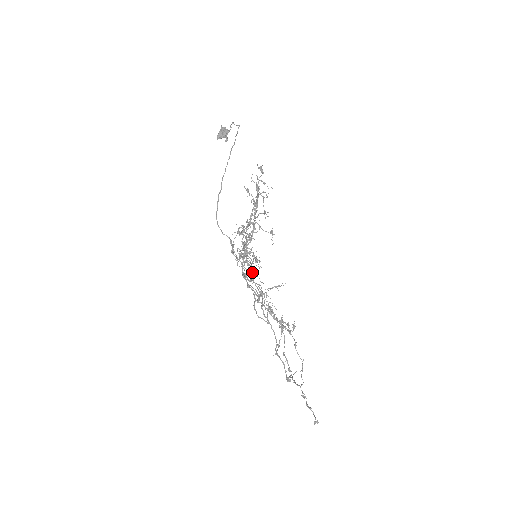
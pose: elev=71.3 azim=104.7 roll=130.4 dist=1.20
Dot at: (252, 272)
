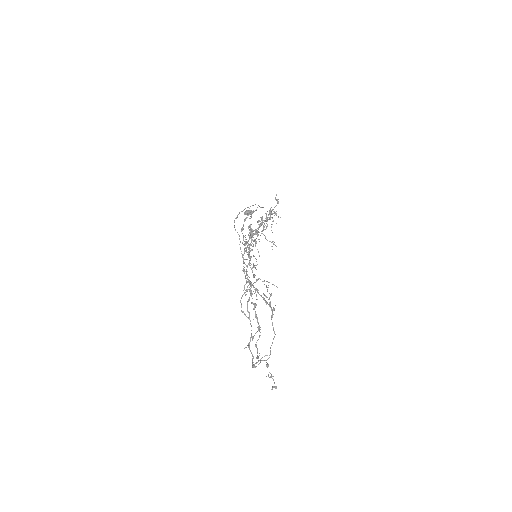
Dot at: (250, 263)
